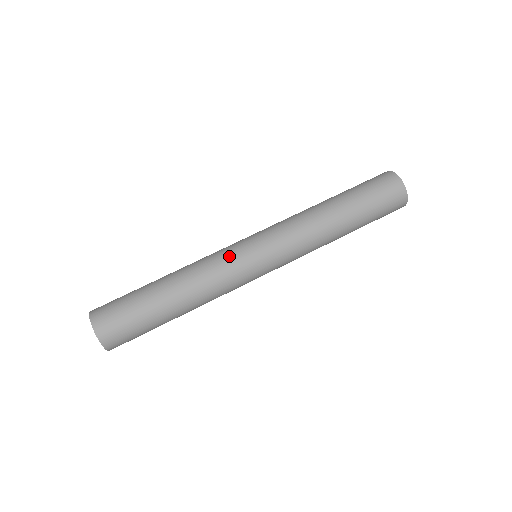
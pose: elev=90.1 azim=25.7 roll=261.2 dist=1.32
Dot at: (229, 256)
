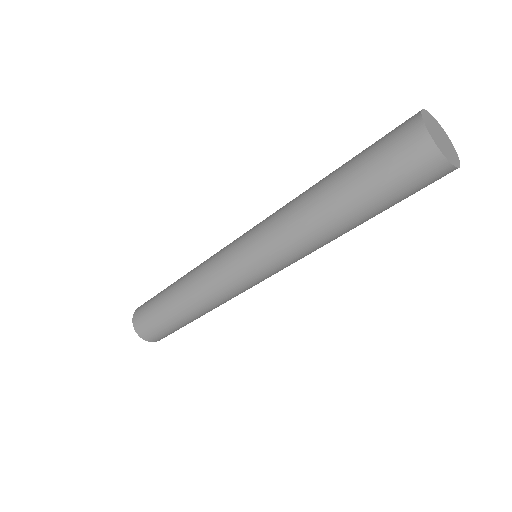
Dot at: (217, 267)
